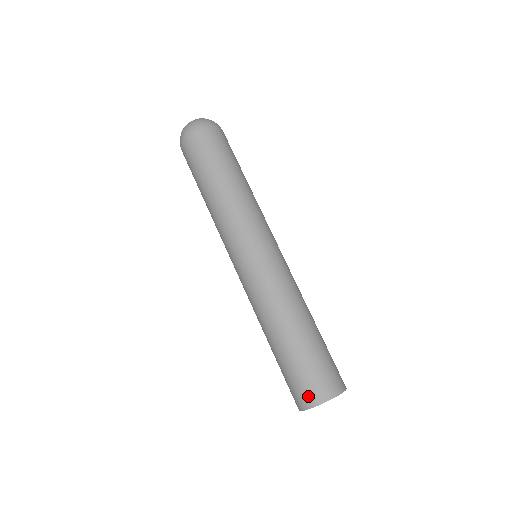
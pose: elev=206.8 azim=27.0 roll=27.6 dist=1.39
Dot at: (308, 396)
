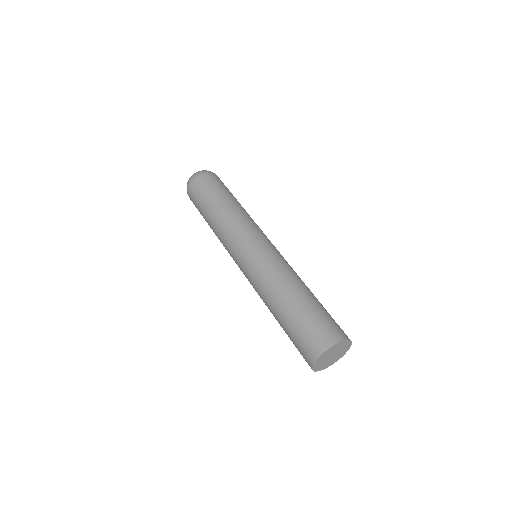
Dot at: (311, 350)
